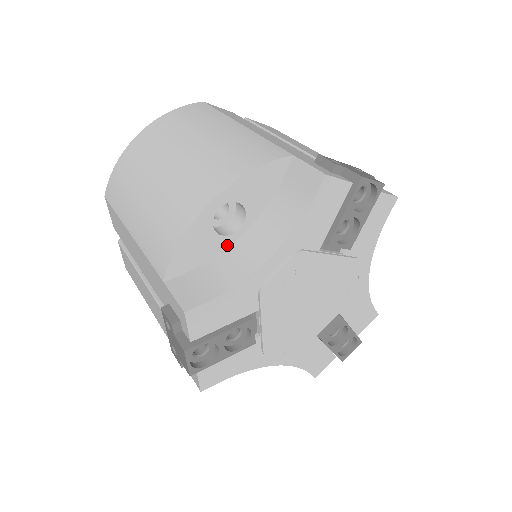
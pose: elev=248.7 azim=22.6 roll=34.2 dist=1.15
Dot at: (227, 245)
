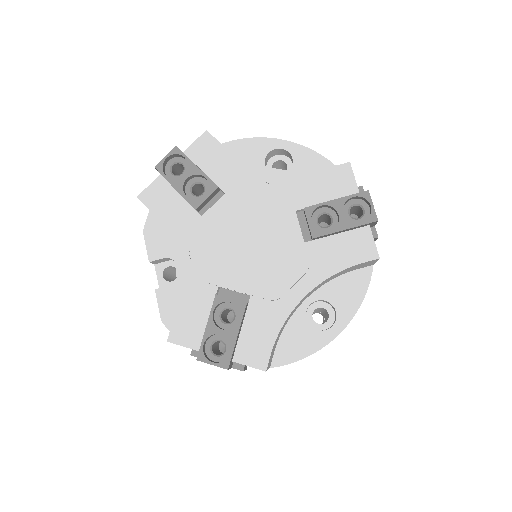
Dot at: occluded
